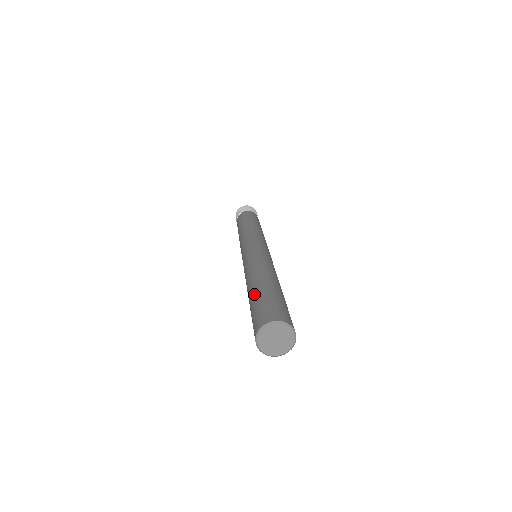
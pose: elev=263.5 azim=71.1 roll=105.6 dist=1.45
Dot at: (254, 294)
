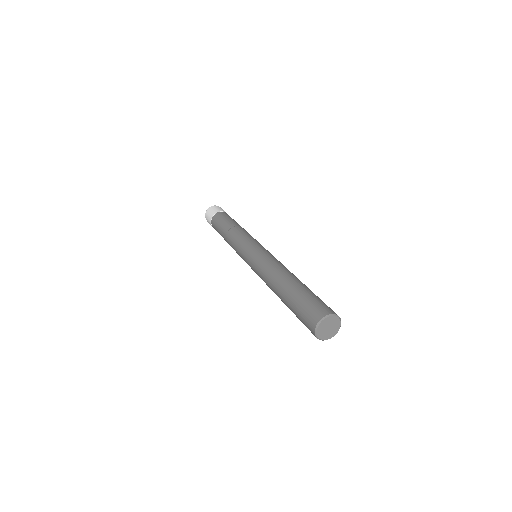
Dot at: (287, 305)
